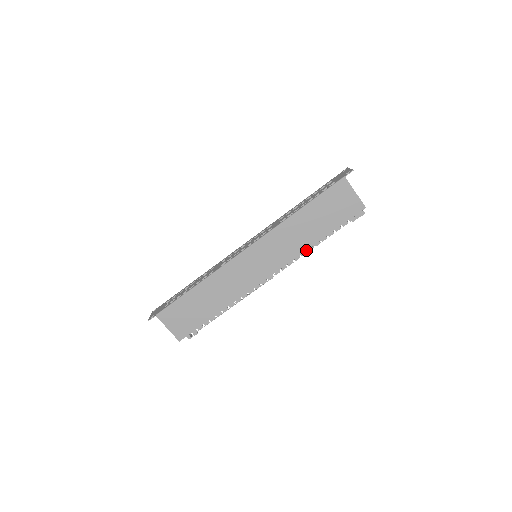
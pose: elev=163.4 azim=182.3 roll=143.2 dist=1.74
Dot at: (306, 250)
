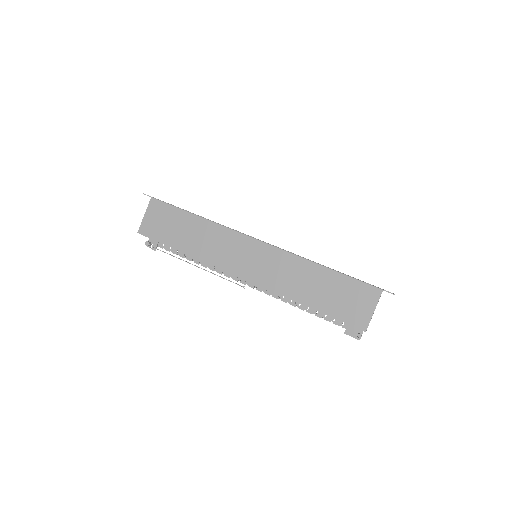
Dot at: (288, 298)
